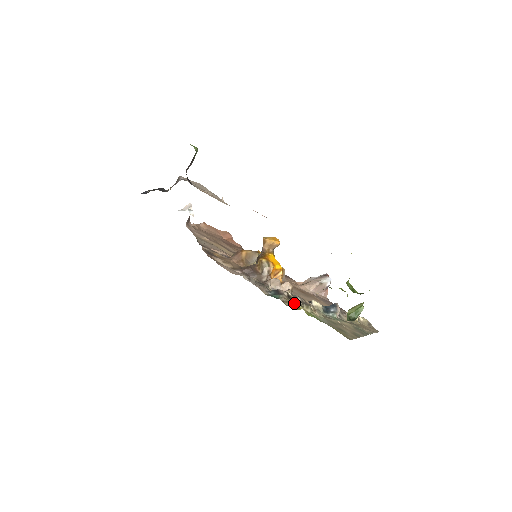
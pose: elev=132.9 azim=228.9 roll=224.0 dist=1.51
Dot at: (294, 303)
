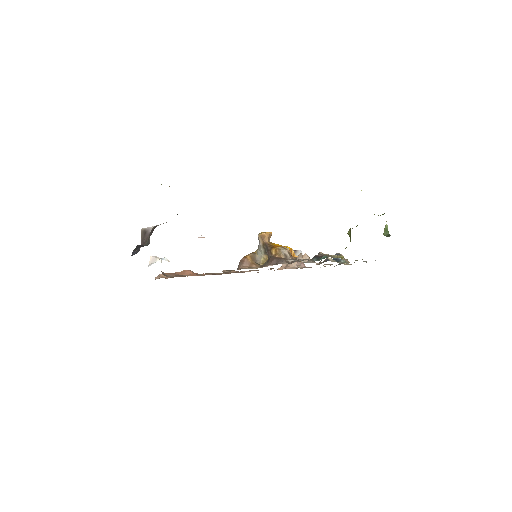
Dot at: (335, 256)
